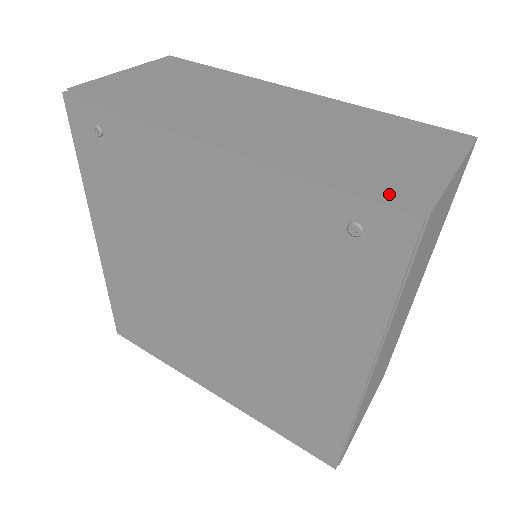
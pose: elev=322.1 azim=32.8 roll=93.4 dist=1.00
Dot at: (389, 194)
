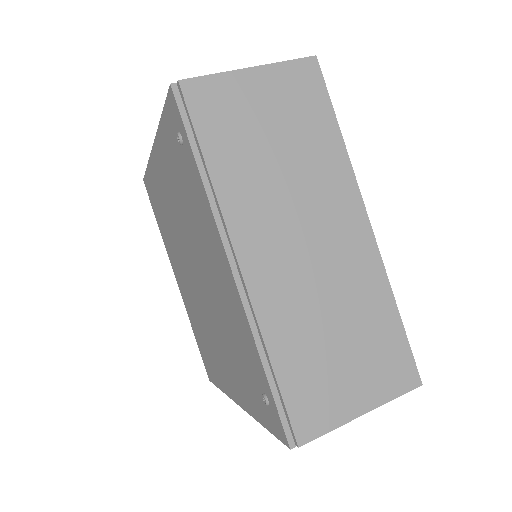
Dot at: (294, 414)
